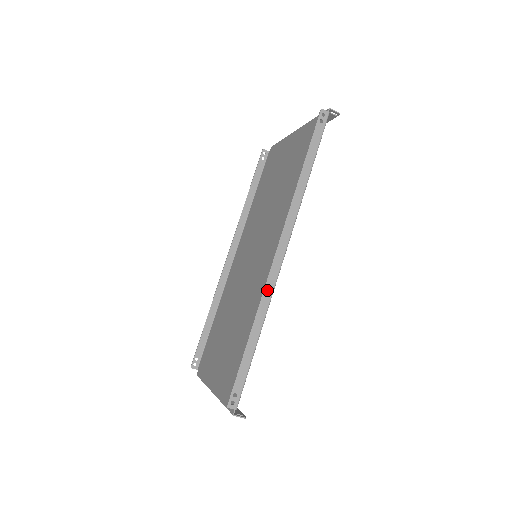
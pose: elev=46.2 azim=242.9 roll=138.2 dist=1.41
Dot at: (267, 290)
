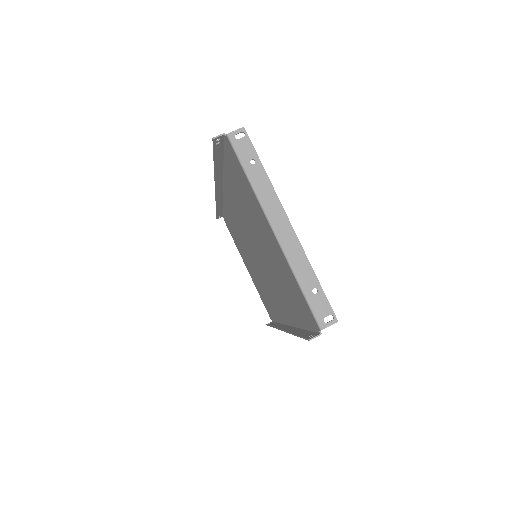
Dot at: (217, 180)
